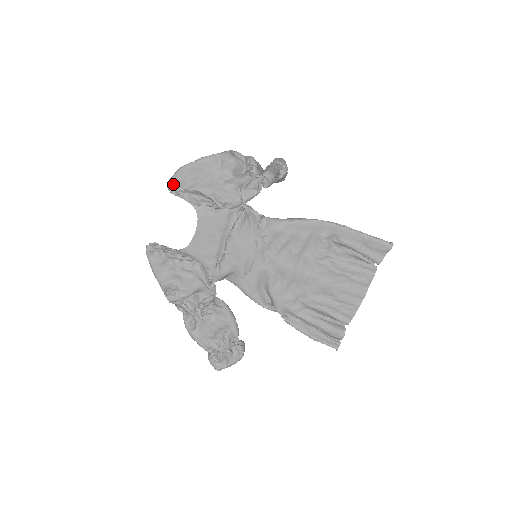
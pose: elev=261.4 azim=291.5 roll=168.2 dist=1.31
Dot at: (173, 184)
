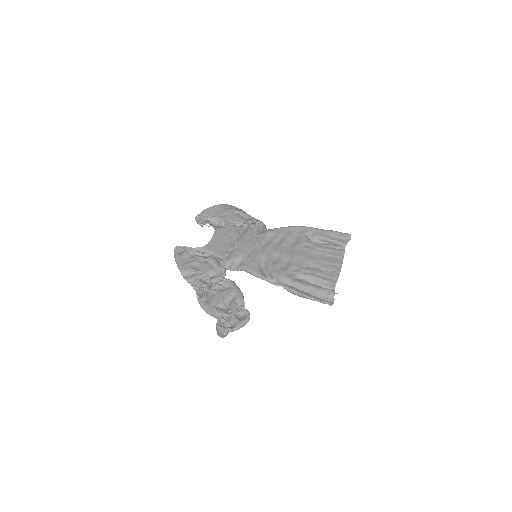
Dot at: (200, 215)
